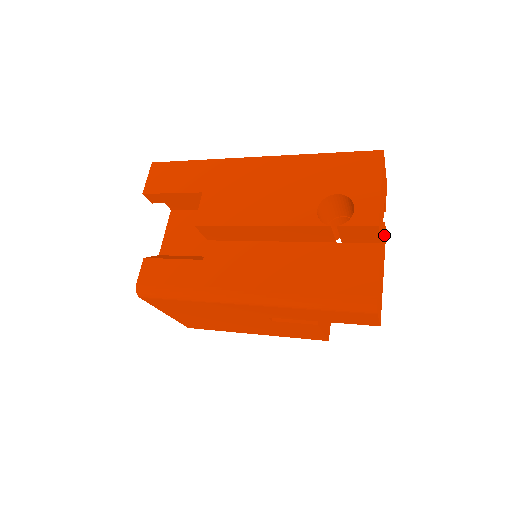
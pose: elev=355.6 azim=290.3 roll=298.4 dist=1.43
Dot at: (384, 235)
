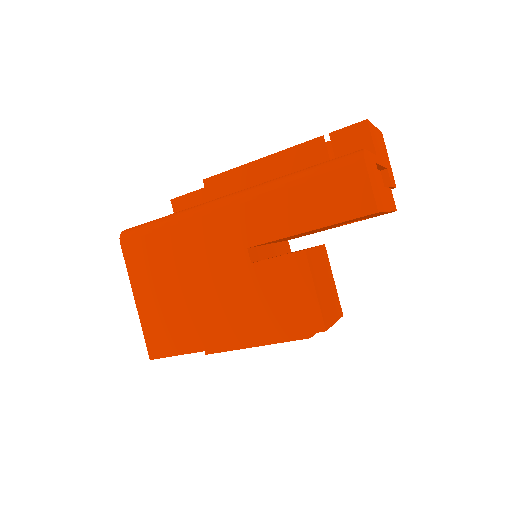
Dot at: (389, 192)
